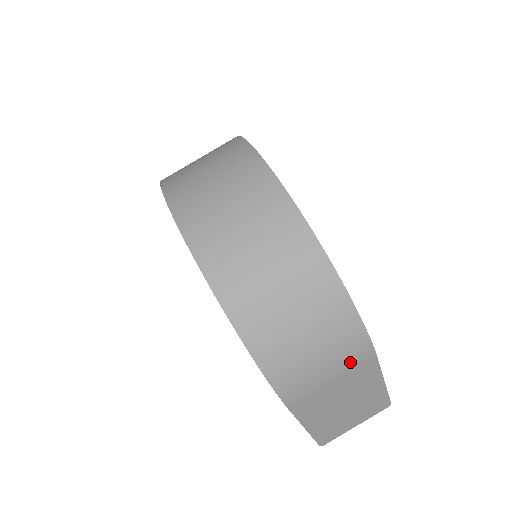
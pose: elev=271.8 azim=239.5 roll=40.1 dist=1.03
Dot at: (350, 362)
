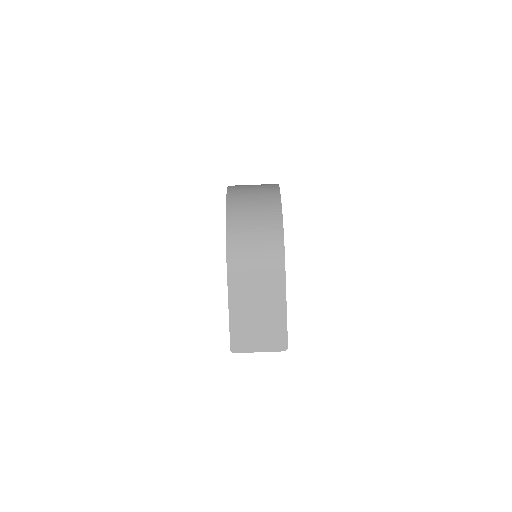
Dot at: (270, 259)
